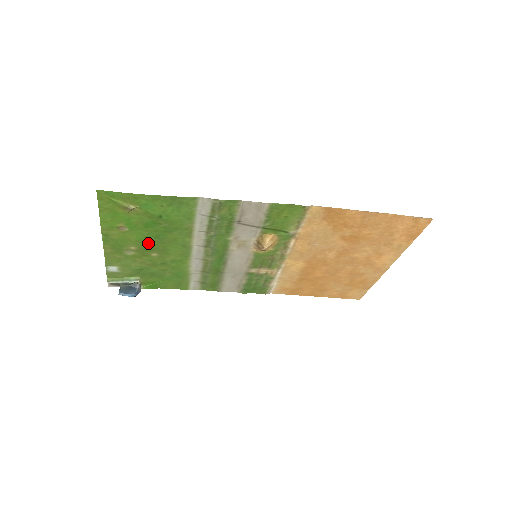
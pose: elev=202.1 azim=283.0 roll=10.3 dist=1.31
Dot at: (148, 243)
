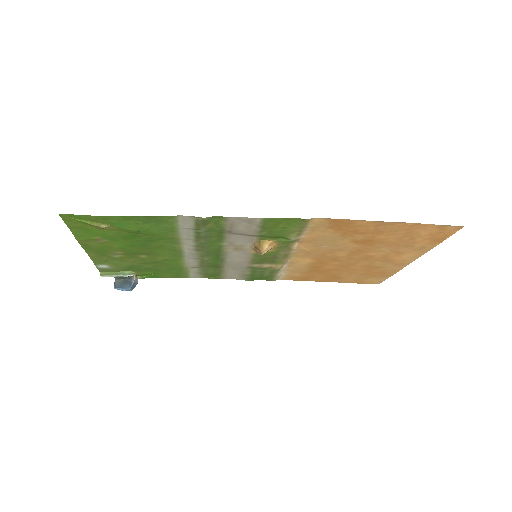
Dot at: (133, 249)
